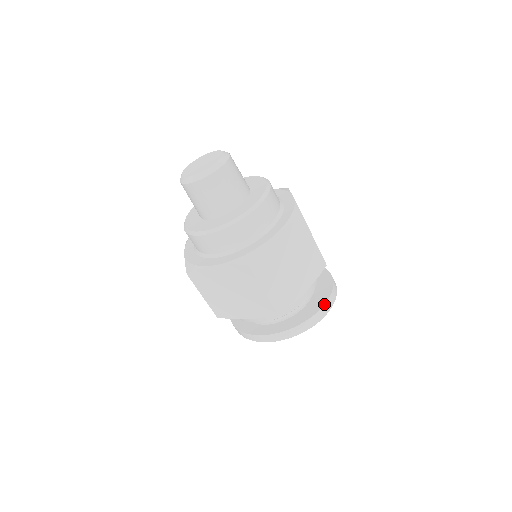
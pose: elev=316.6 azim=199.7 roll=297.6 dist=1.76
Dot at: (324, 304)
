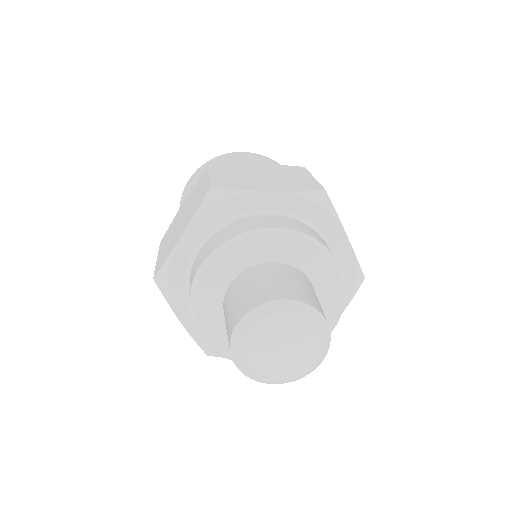
Dot at: occluded
